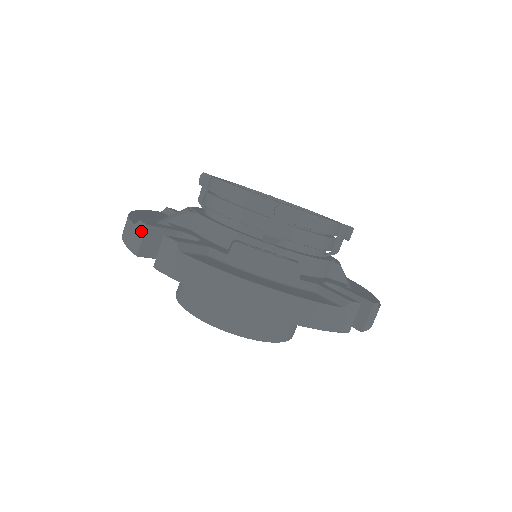
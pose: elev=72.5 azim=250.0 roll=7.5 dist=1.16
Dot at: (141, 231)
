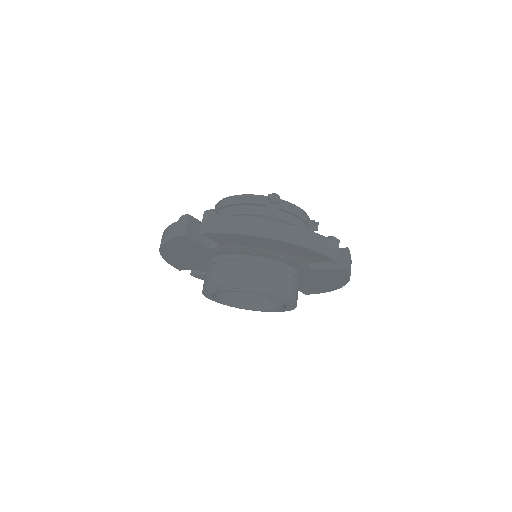
Dot at: (184, 220)
